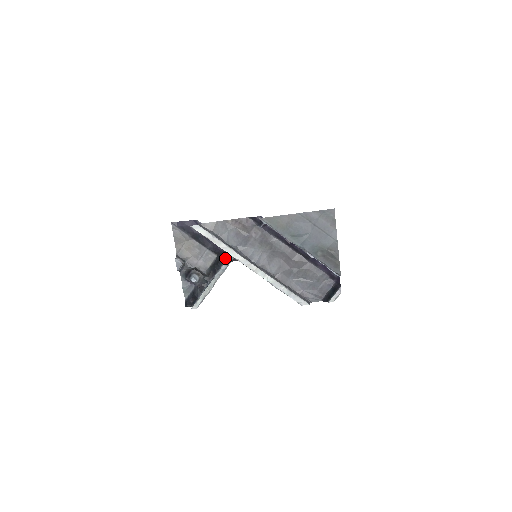
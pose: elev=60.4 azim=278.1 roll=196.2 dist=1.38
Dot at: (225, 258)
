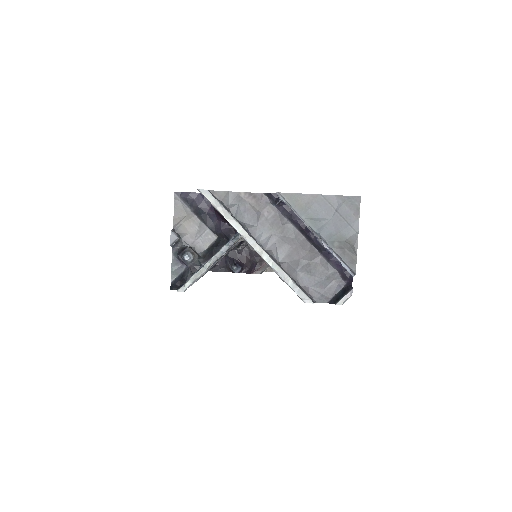
Dot at: (226, 241)
